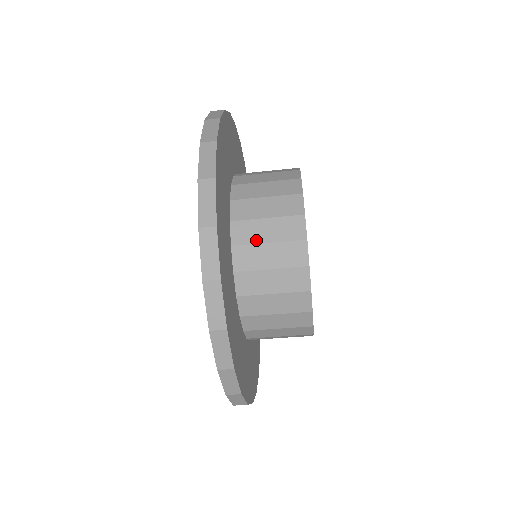
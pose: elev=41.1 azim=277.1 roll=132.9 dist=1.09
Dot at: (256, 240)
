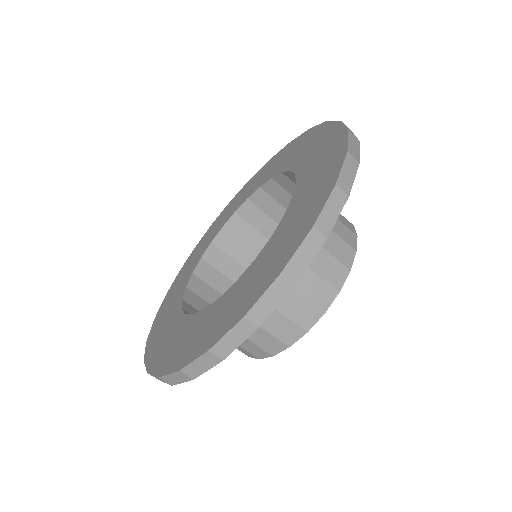
Dot at: occluded
